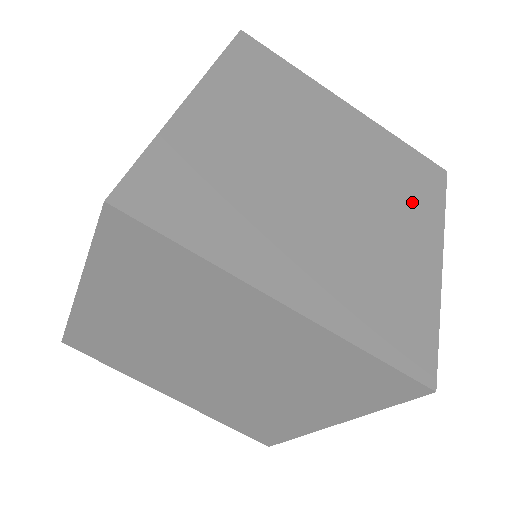
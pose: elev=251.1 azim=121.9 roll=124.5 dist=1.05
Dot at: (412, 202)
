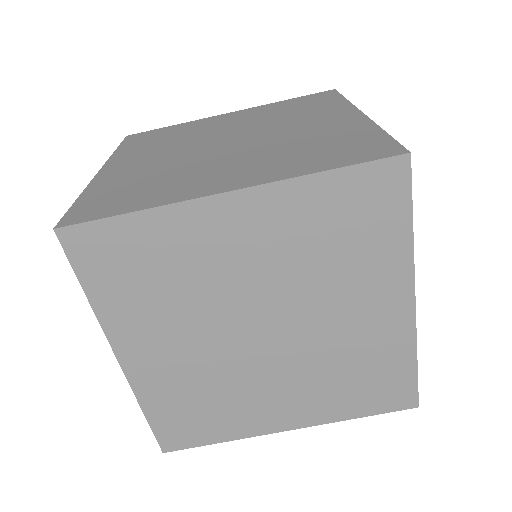
Dot at: (330, 395)
